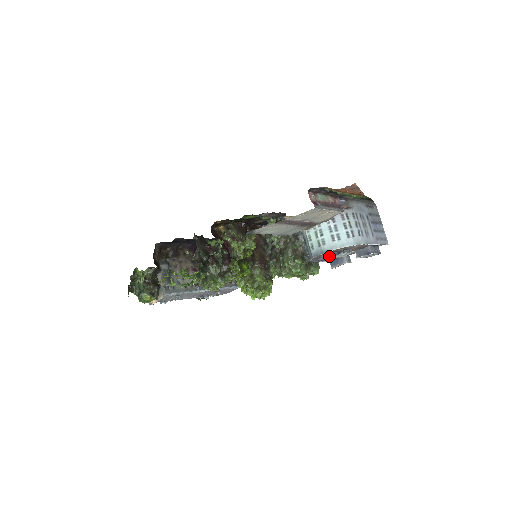
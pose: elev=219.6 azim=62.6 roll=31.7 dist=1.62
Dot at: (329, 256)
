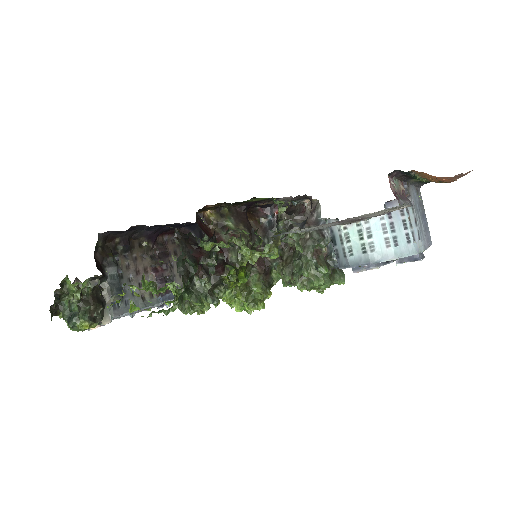
Dot at: occluded
